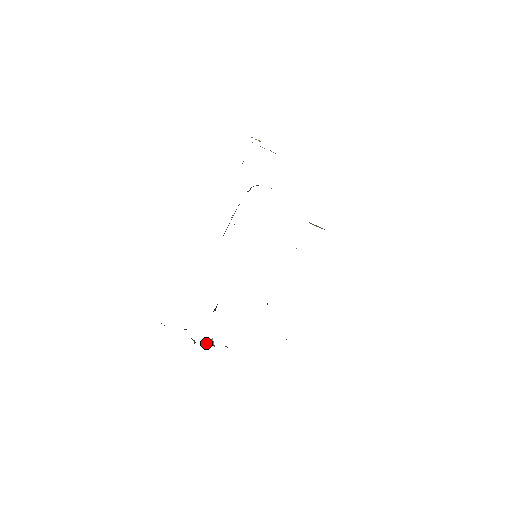
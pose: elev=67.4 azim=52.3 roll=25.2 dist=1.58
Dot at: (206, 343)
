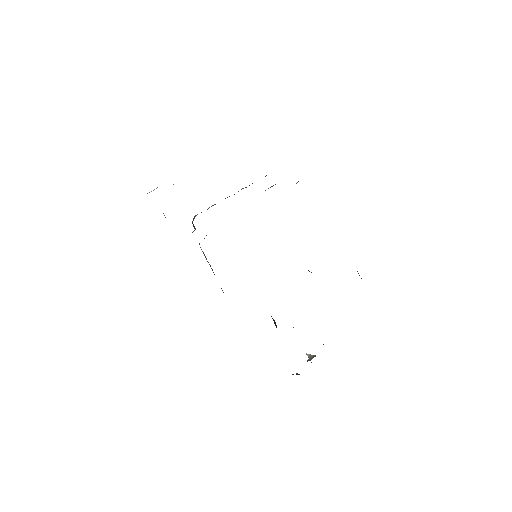
Dot at: occluded
